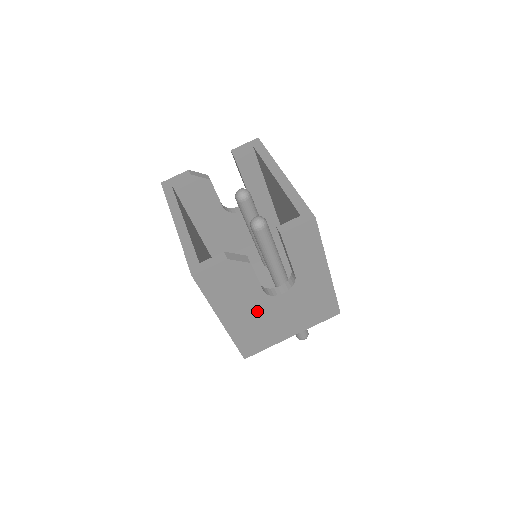
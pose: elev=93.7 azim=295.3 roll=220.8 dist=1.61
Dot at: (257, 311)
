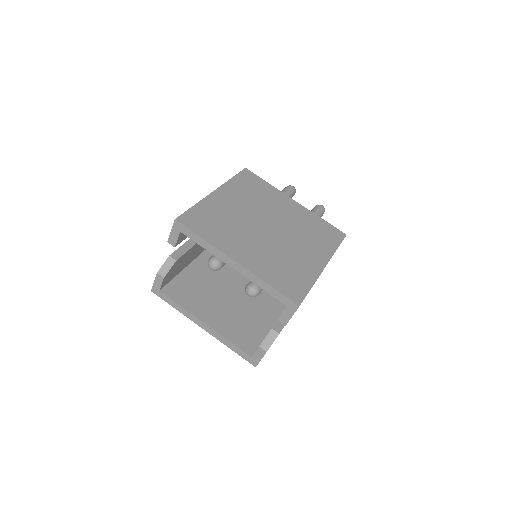
Dot at: occluded
